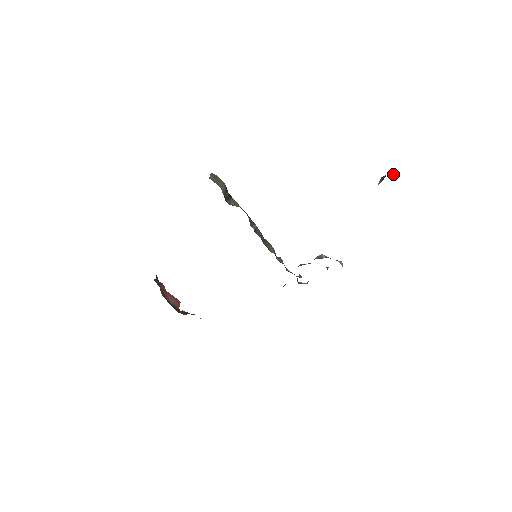
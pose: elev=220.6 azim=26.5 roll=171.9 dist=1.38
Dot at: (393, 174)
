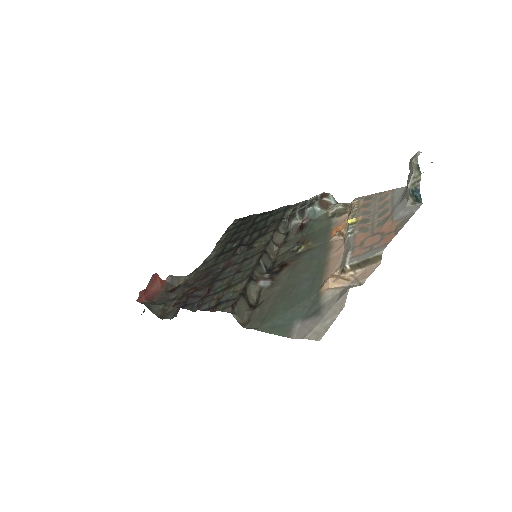
Dot at: (416, 169)
